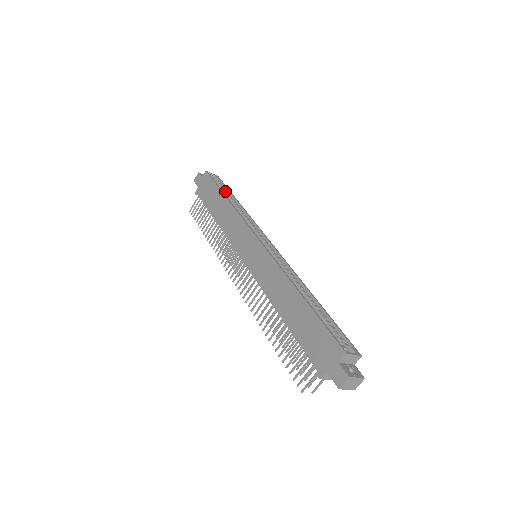
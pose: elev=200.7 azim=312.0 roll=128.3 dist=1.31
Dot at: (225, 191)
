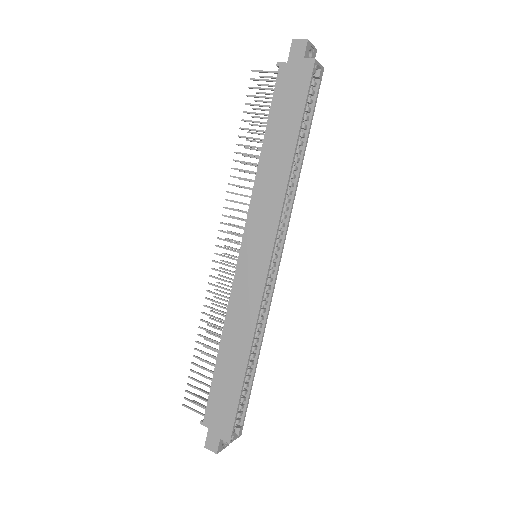
Dot at: (307, 119)
